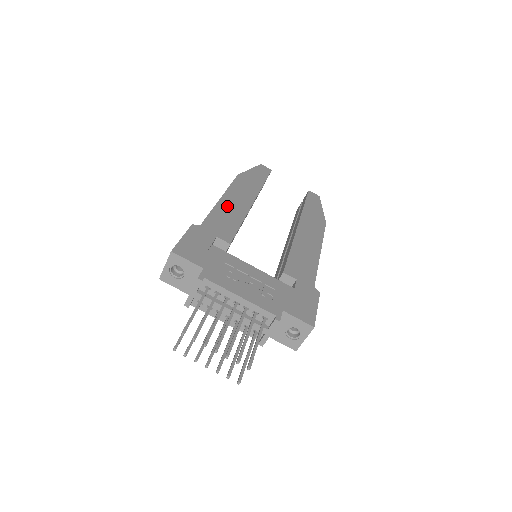
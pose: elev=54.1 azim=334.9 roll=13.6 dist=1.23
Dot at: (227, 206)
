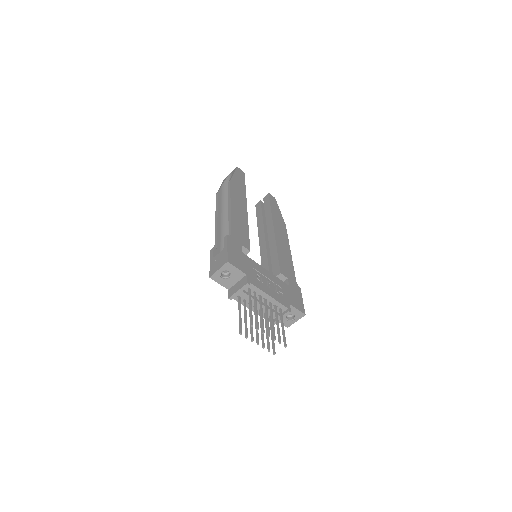
Dot at: (237, 215)
